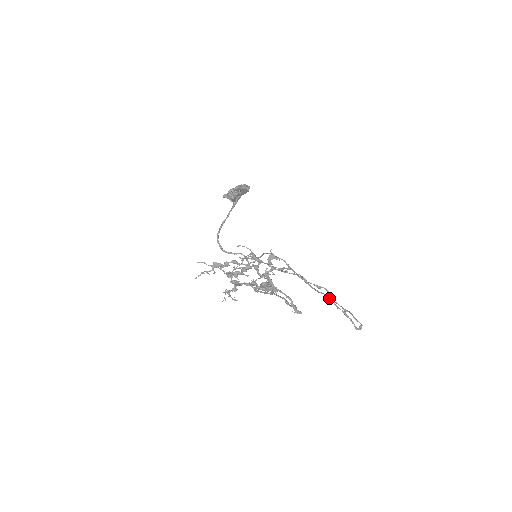
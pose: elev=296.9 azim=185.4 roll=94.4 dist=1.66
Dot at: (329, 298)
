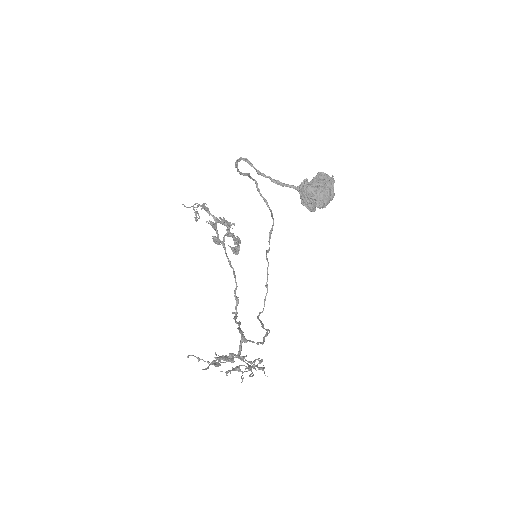
Dot at: occluded
